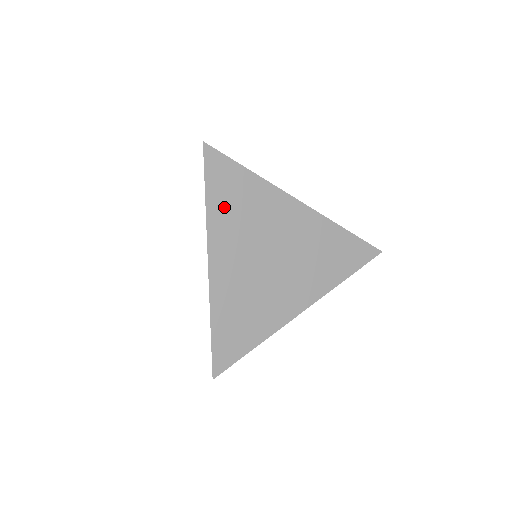
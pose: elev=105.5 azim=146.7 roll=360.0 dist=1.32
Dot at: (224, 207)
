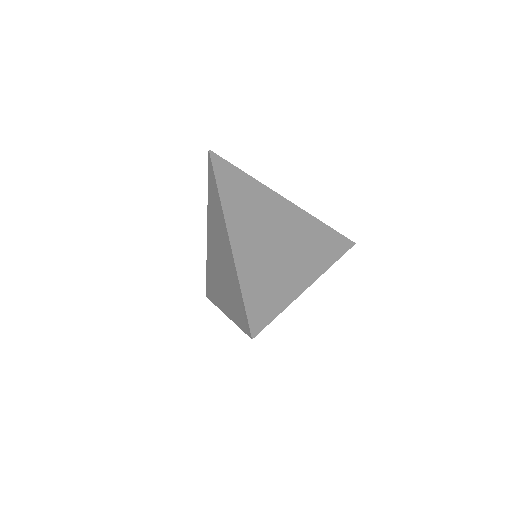
Dot at: (233, 196)
